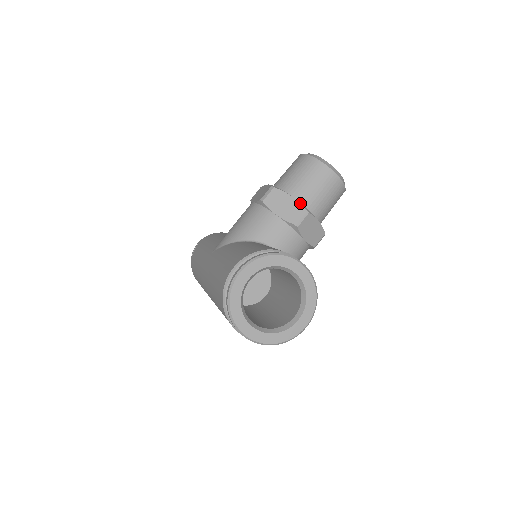
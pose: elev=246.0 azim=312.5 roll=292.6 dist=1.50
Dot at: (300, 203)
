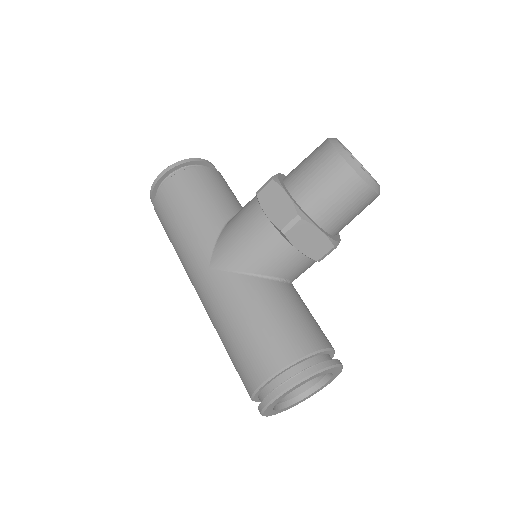
Dot at: (329, 238)
